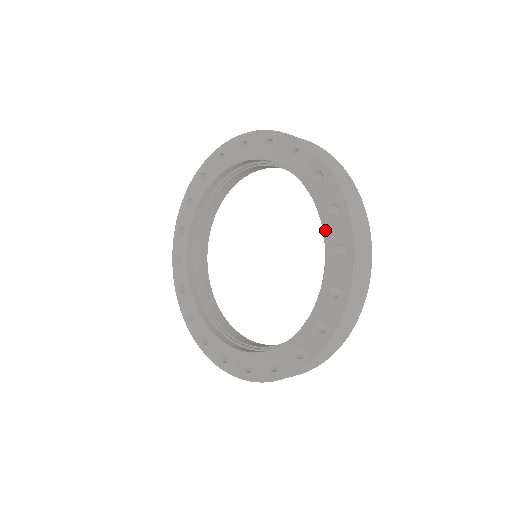
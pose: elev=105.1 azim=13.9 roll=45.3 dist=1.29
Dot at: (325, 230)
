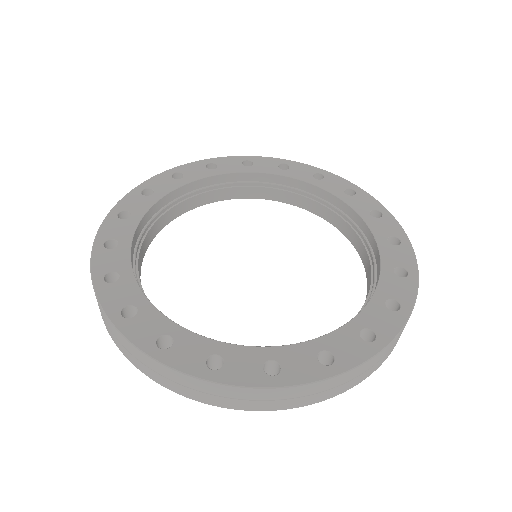
Dot at: (351, 204)
